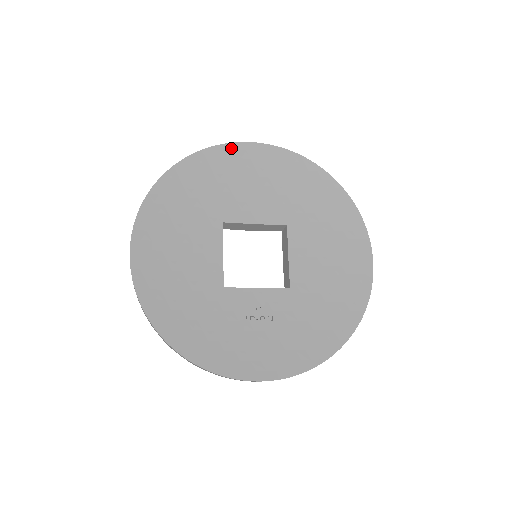
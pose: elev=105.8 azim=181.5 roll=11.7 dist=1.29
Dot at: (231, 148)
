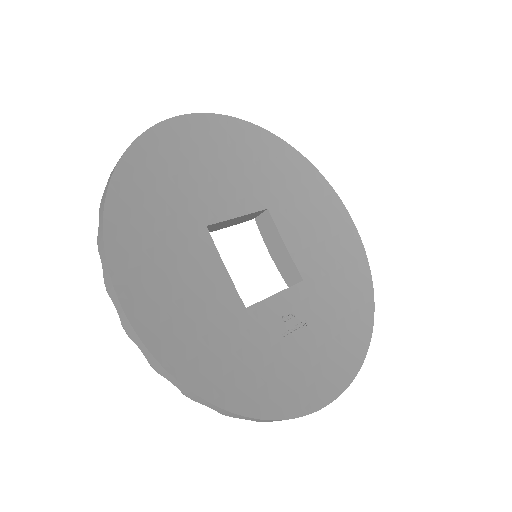
Dot at: (174, 125)
